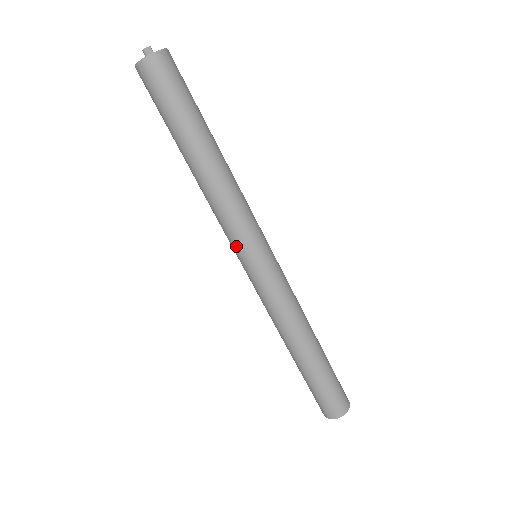
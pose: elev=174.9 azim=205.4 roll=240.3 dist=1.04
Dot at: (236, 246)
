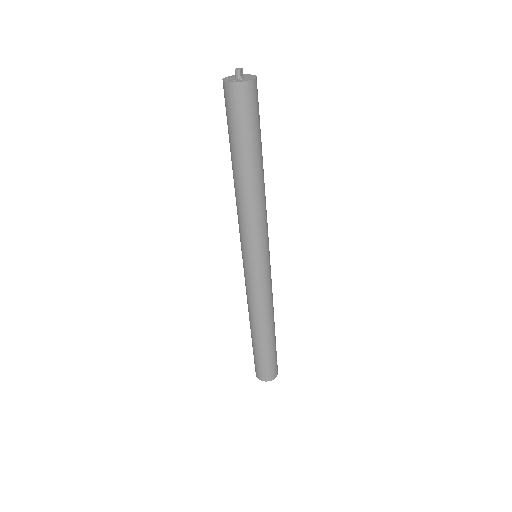
Dot at: (253, 248)
